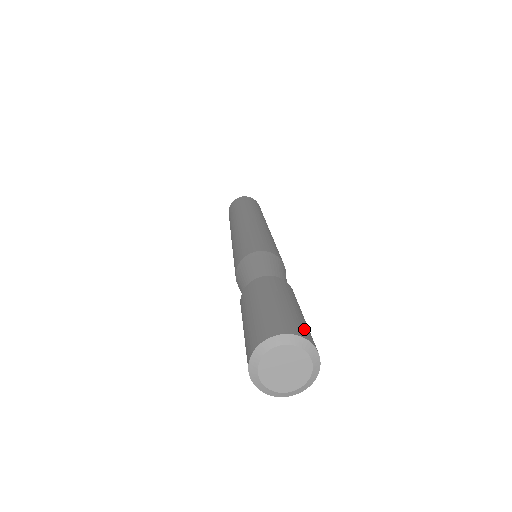
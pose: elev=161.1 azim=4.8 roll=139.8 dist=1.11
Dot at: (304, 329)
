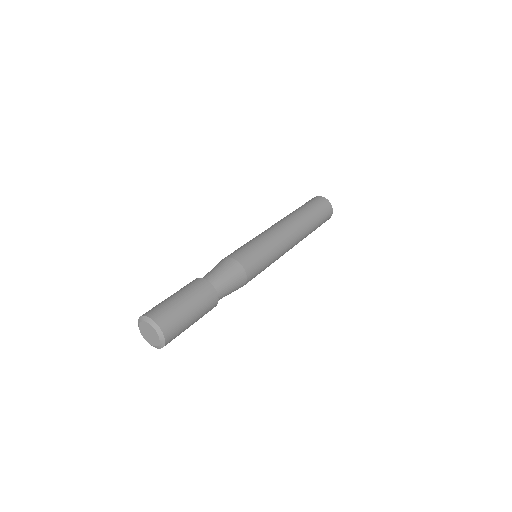
Dot at: (163, 315)
